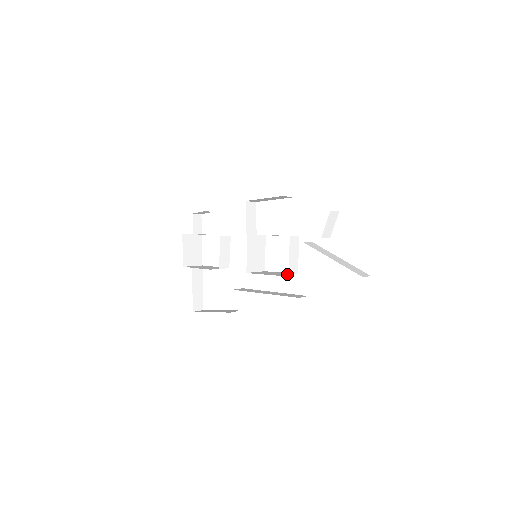
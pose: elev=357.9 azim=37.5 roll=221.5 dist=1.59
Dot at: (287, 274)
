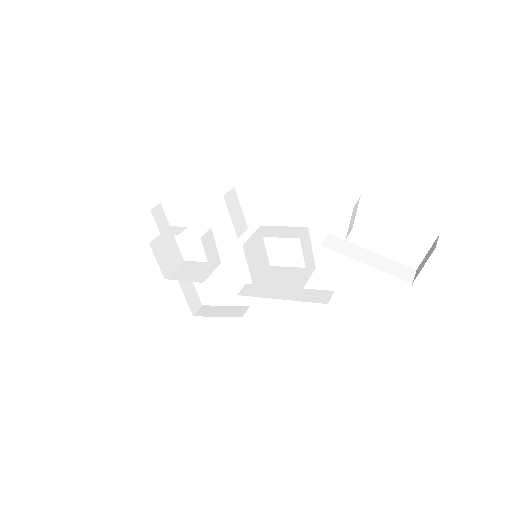
Dot at: (305, 278)
